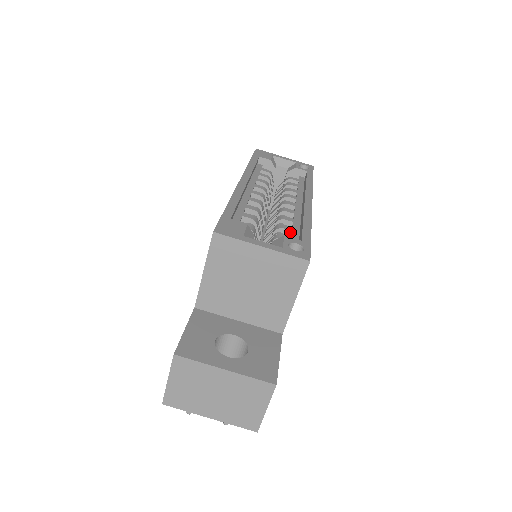
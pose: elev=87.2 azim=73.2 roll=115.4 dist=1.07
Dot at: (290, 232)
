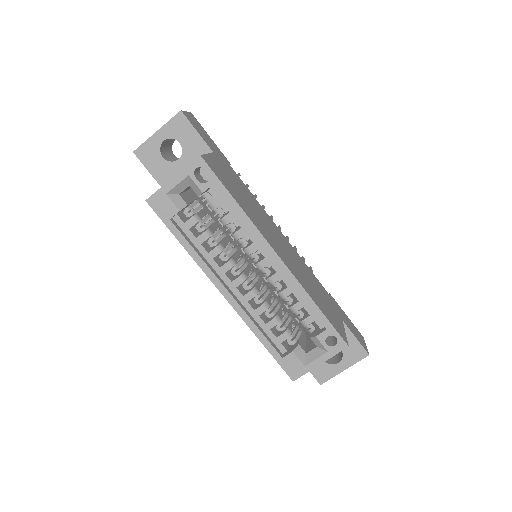
Dot at: (302, 307)
